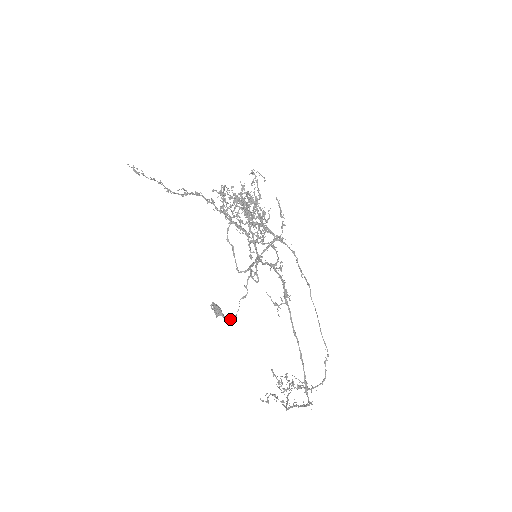
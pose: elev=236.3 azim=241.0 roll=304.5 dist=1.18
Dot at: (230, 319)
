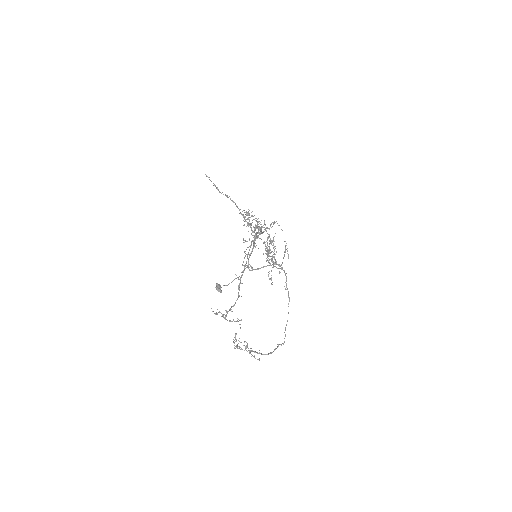
Dot at: (223, 285)
